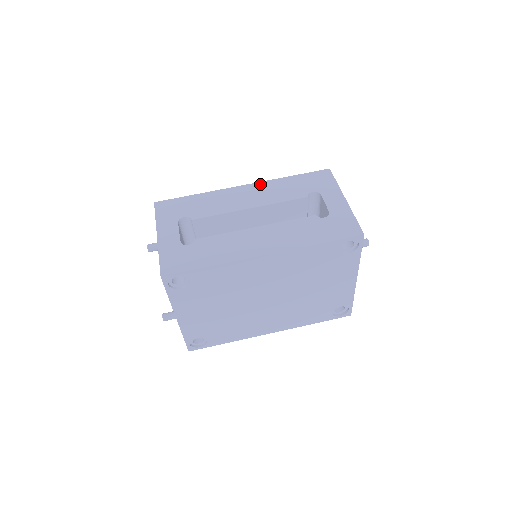
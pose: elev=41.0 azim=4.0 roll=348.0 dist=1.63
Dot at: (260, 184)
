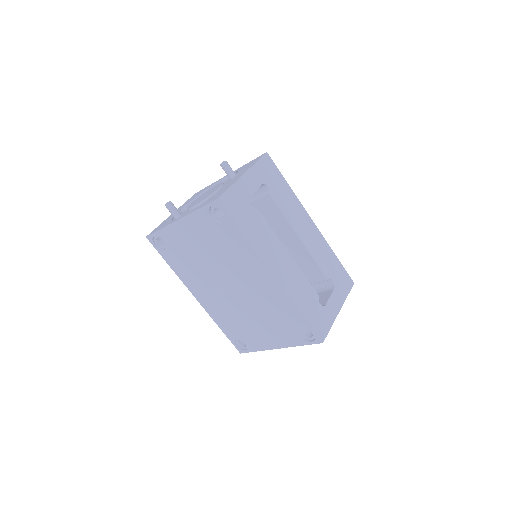
Dot at: (320, 234)
